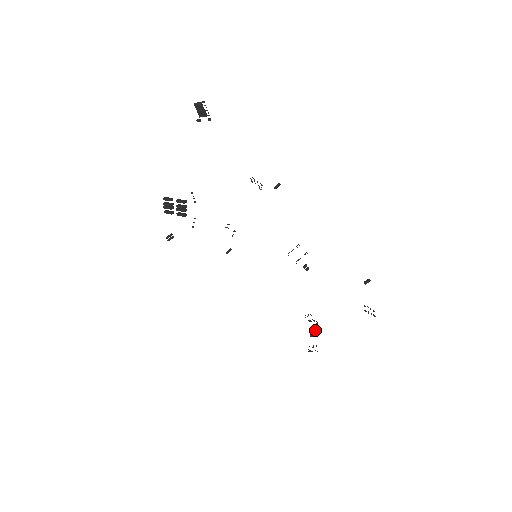
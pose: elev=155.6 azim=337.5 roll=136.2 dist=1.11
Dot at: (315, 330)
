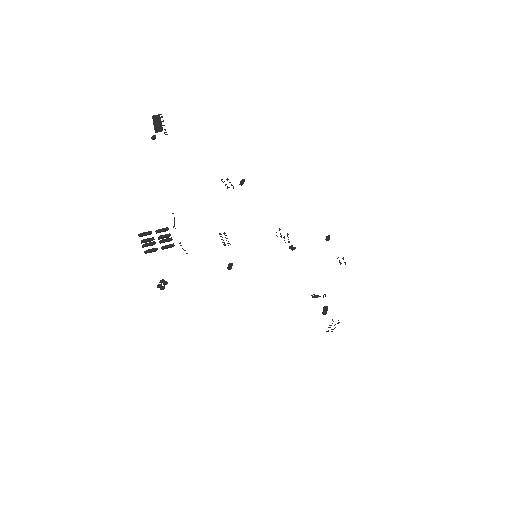
Dot at: (323, 308)
